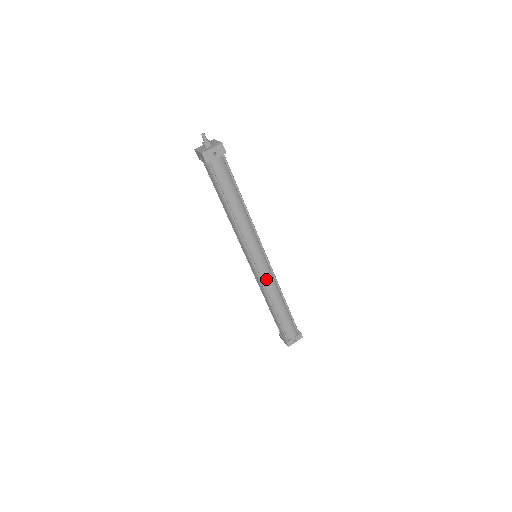
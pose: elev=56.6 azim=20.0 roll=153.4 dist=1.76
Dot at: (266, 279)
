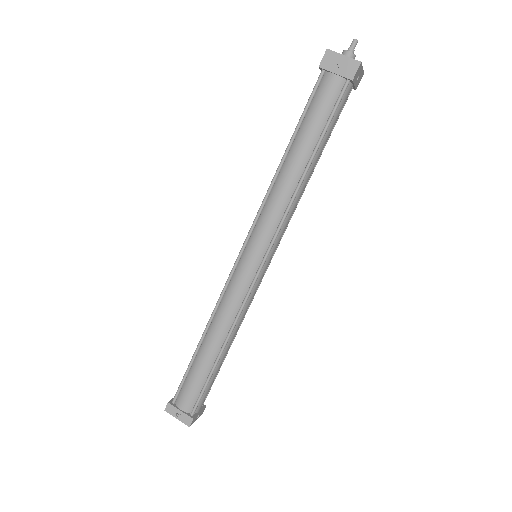
Dot at: (251, 298)
